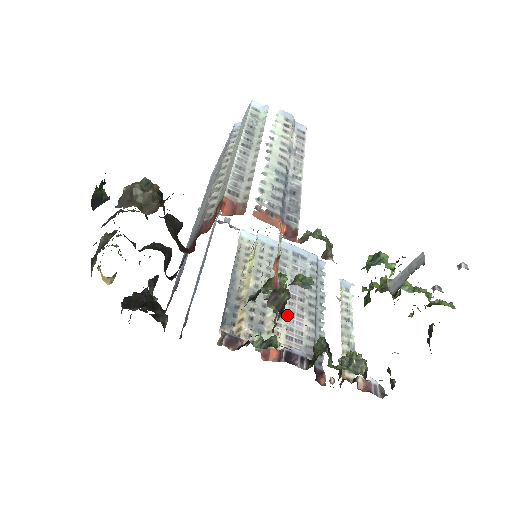
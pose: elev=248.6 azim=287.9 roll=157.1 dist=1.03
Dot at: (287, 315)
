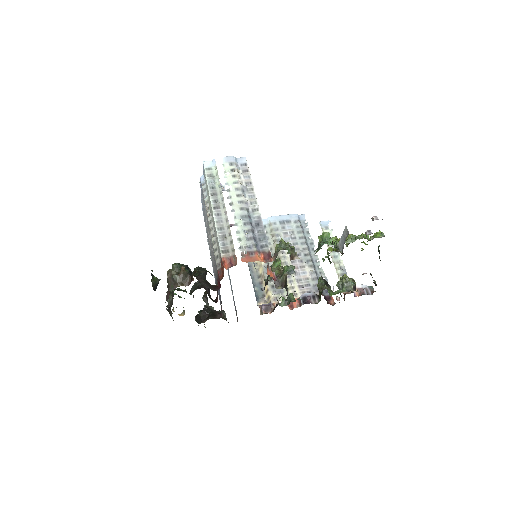
Dot at: occluded
